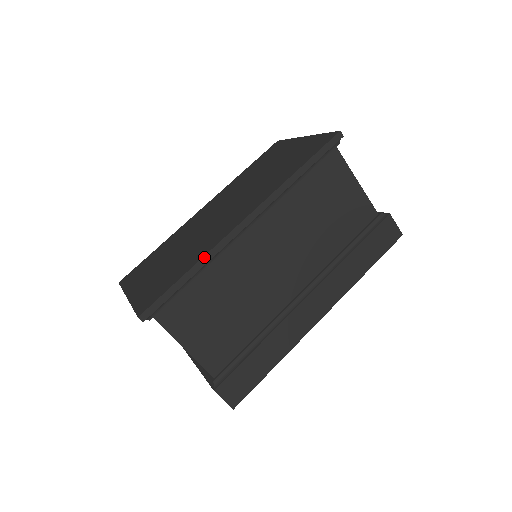
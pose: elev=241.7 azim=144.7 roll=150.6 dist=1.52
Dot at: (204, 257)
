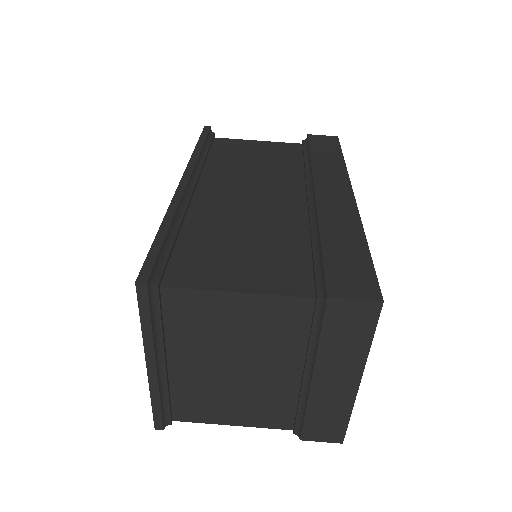
Dot at: (167, 213)
